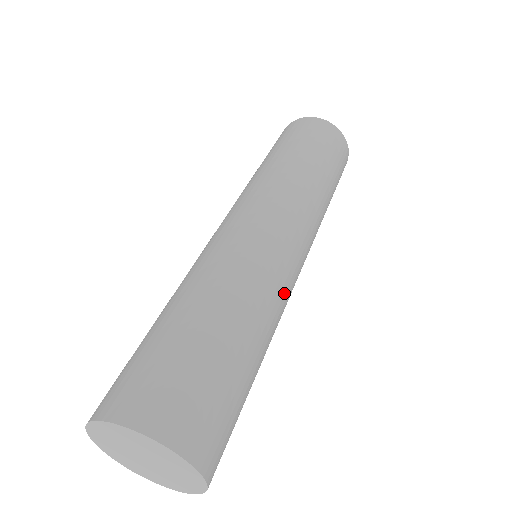
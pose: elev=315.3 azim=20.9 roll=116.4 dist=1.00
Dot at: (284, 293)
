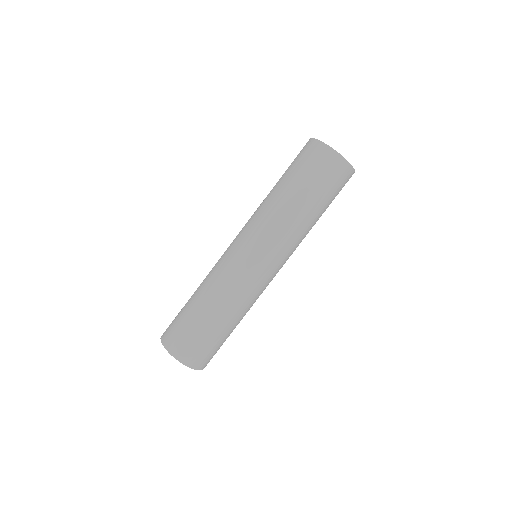
Dot at: occluded
